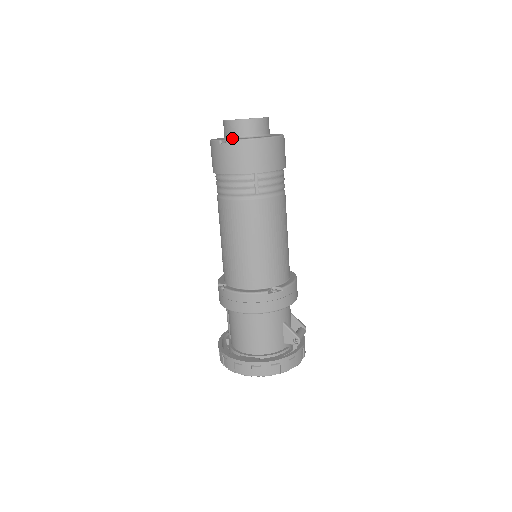
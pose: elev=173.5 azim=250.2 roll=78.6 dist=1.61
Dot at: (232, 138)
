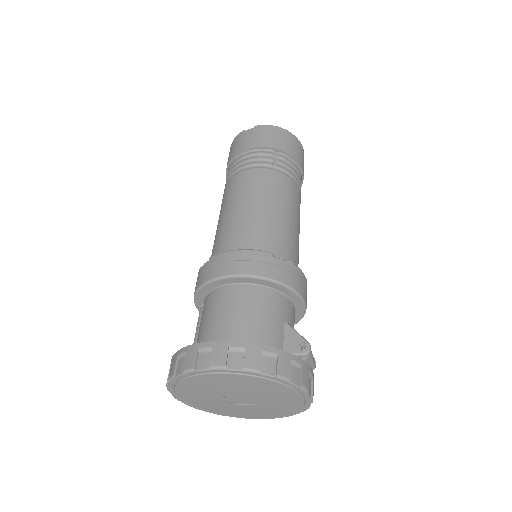
Dot at: occluded
